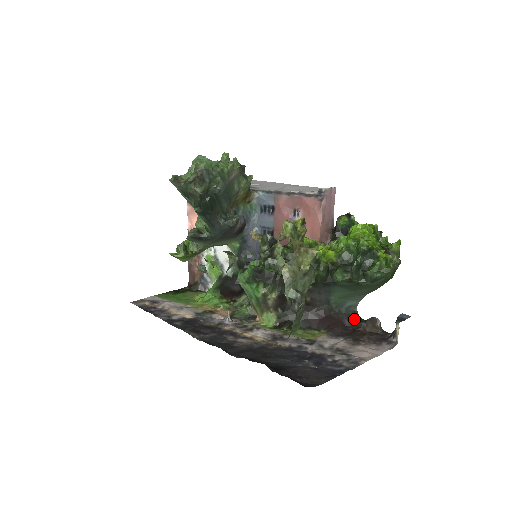
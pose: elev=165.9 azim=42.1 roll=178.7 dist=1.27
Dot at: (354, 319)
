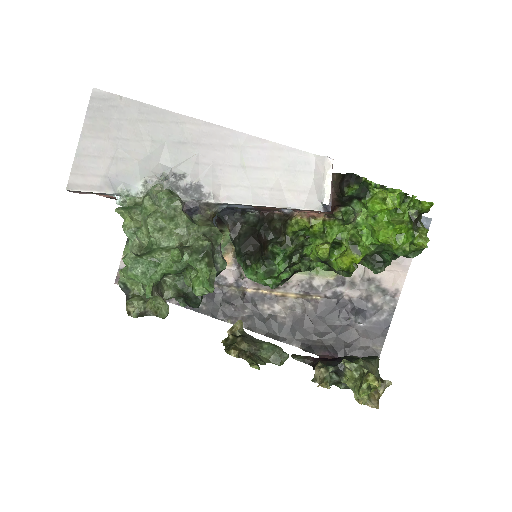
Dot at: occluded
